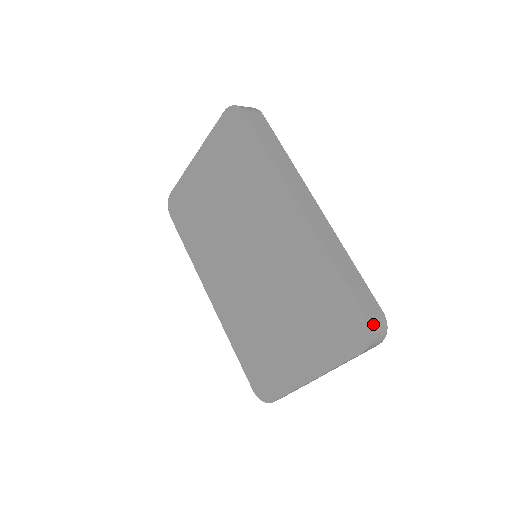
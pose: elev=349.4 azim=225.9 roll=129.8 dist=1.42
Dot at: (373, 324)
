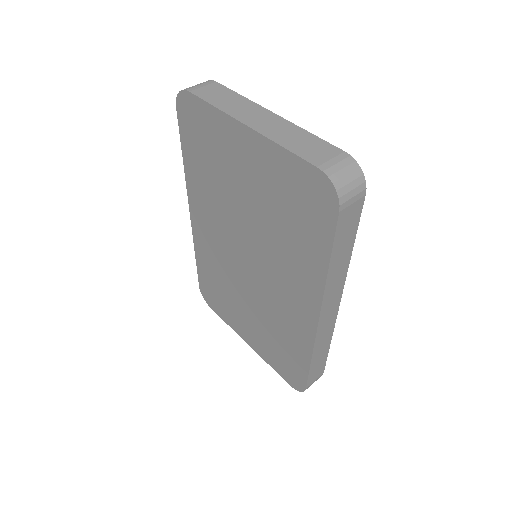
Dot at: occluded
